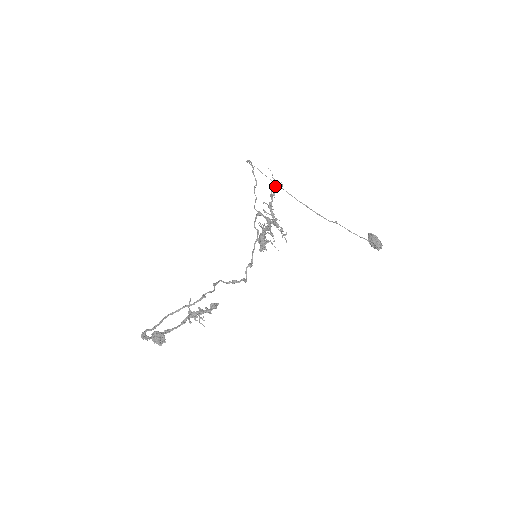
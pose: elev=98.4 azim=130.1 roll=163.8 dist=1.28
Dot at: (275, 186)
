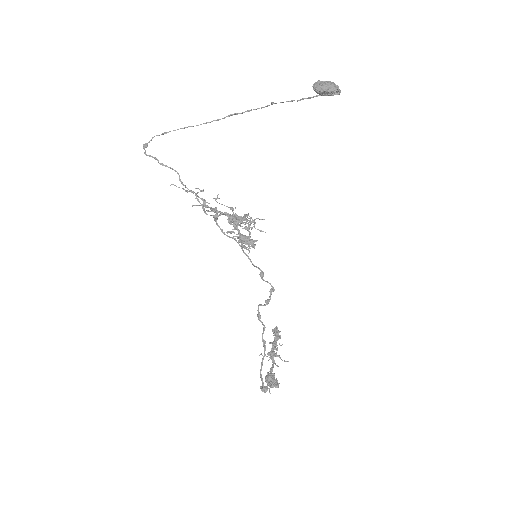
Dot at: occluded
